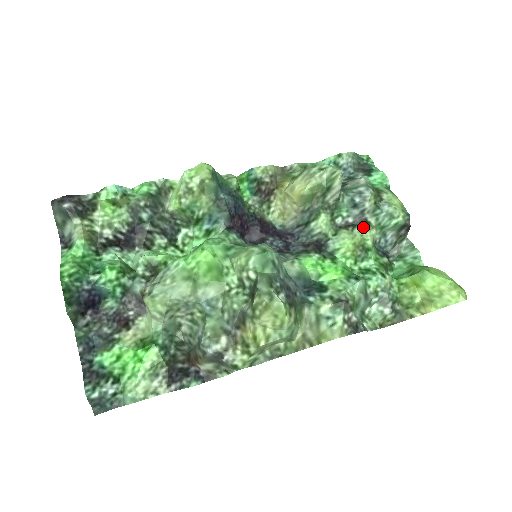
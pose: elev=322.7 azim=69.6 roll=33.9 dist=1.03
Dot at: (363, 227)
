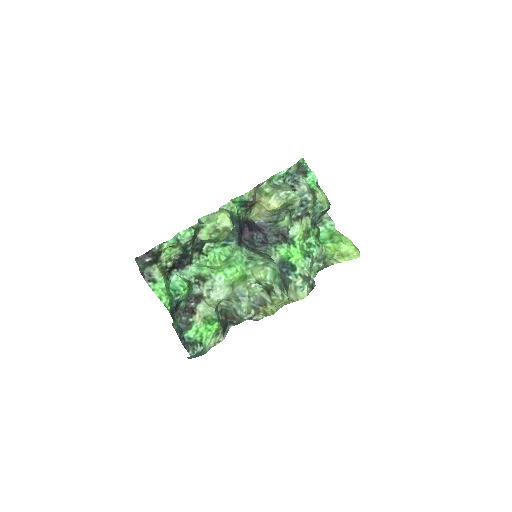
Dot at: (307, 218)
